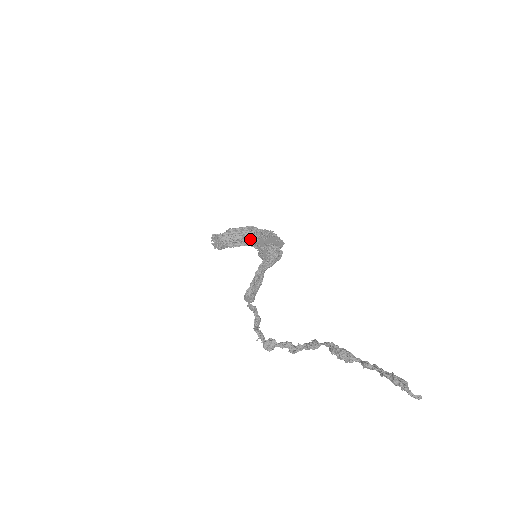
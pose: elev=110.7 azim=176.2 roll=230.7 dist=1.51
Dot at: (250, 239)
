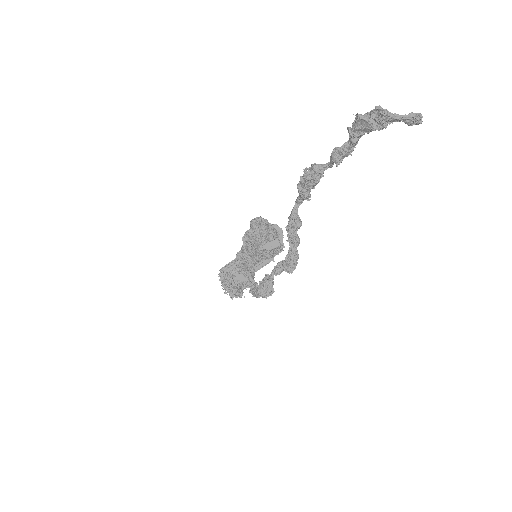
Dot at: occluded
